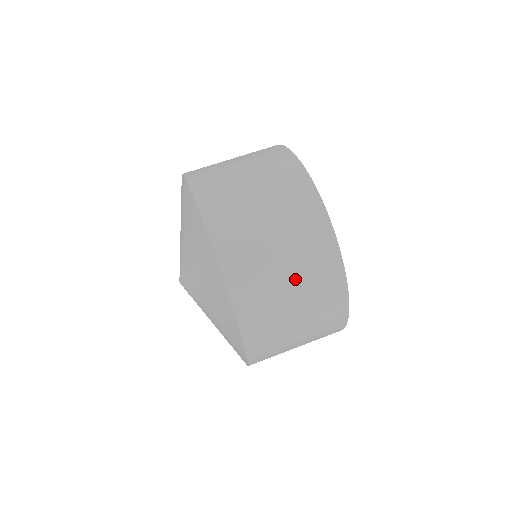
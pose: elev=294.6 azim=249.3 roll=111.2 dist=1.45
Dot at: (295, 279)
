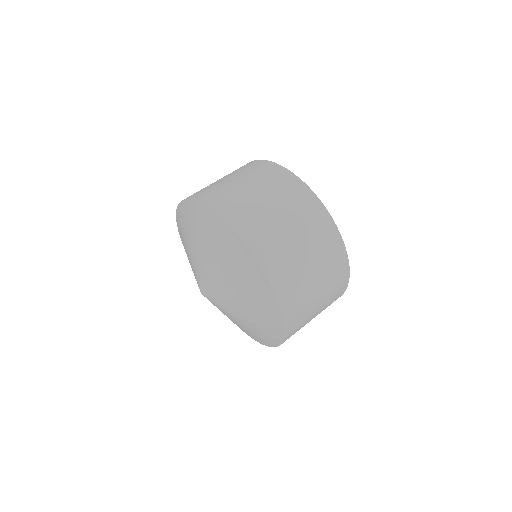
Dot at: (310, 252)
